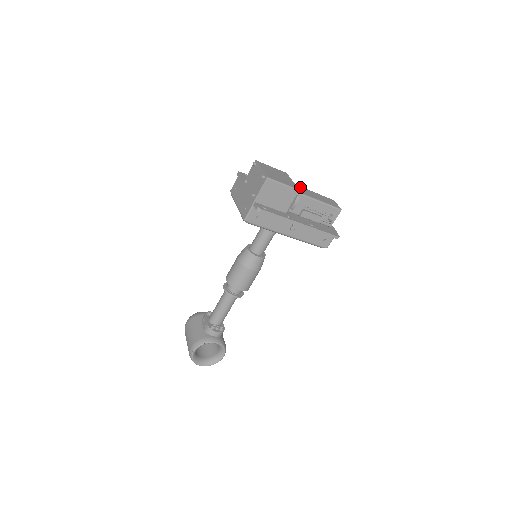
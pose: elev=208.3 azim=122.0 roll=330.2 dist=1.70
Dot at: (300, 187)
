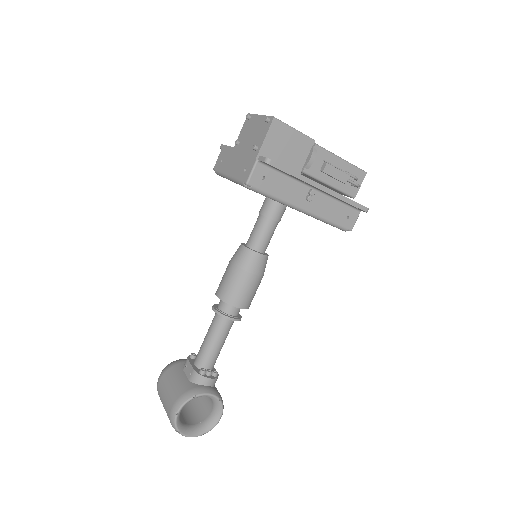
Dot at: occluded
